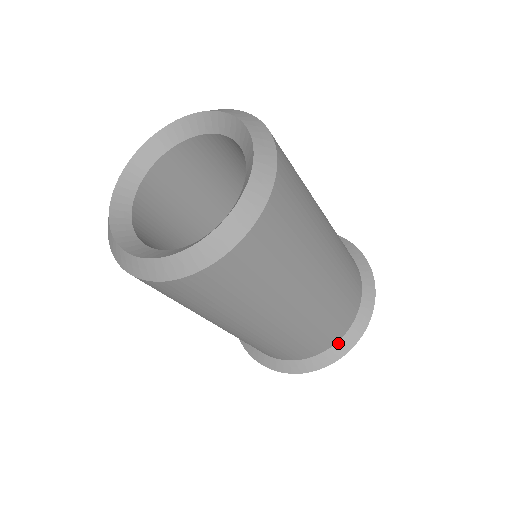
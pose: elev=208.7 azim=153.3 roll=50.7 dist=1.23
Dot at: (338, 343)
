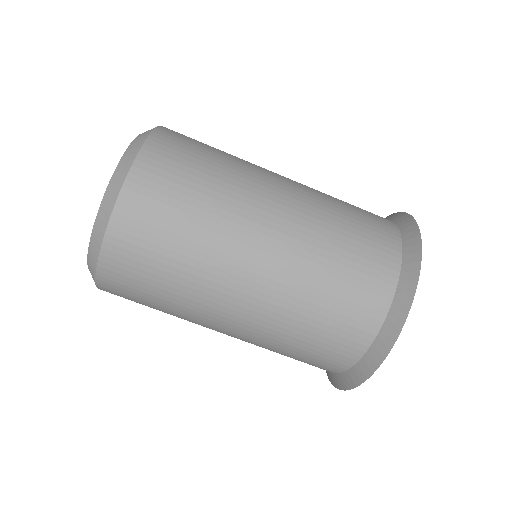
Dot at: (383, 327)
